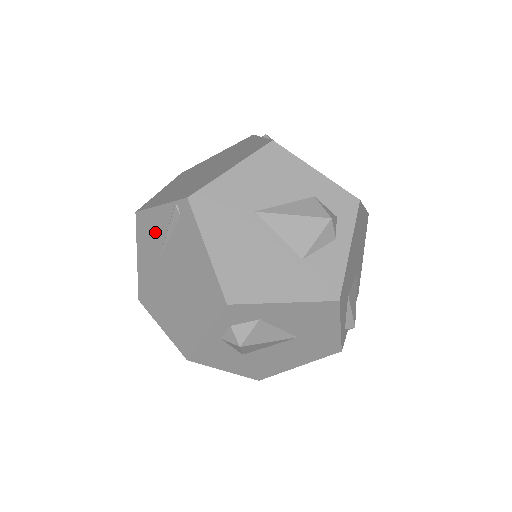
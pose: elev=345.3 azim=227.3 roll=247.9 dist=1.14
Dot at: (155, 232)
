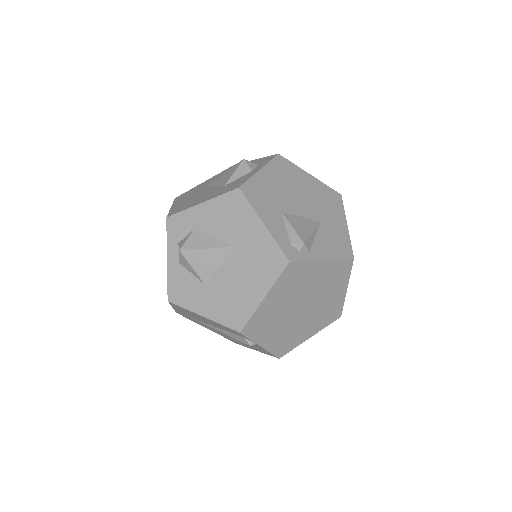
Dot at: occluded
